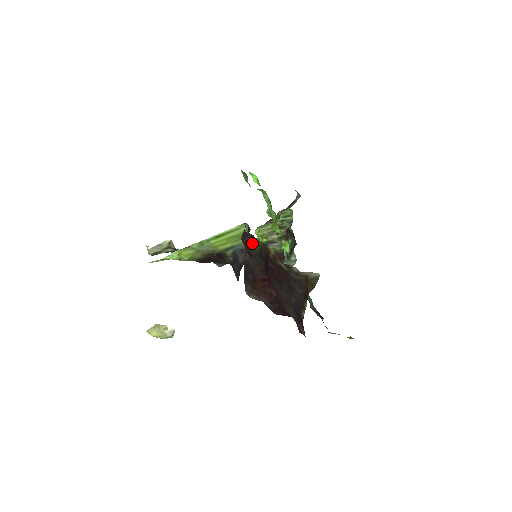
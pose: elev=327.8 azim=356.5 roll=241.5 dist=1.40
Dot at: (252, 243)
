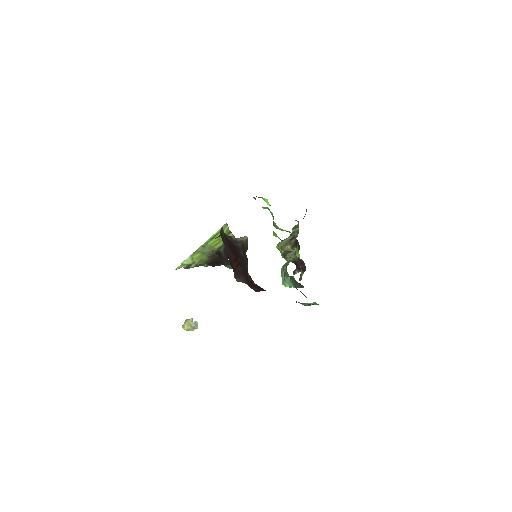
Dot at: (222, 232)
